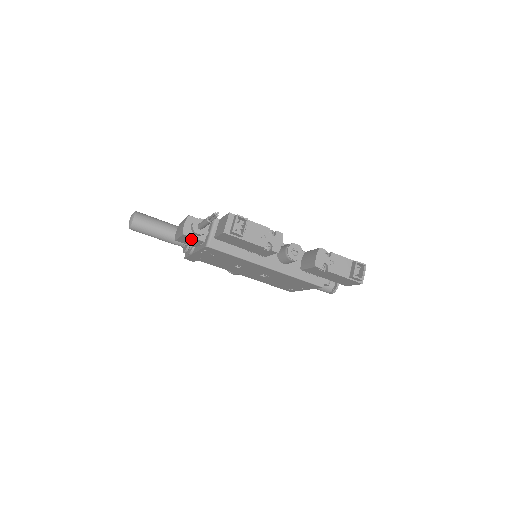
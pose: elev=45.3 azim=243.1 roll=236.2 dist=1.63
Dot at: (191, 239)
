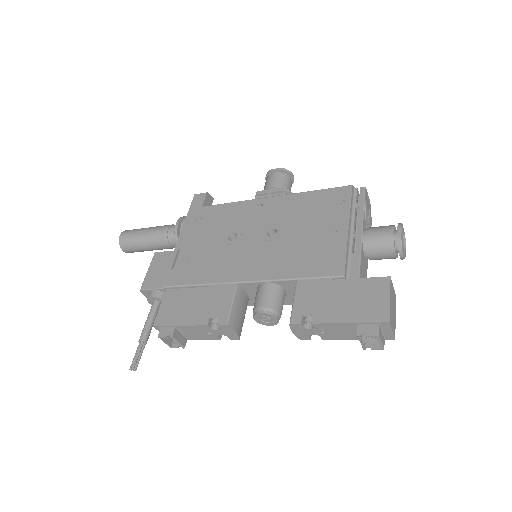
Dot at: occluded
